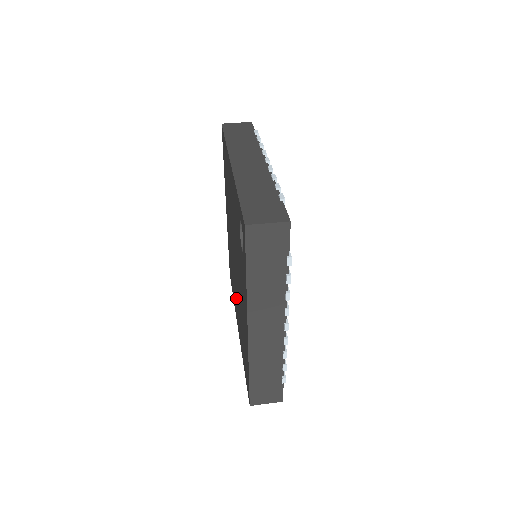
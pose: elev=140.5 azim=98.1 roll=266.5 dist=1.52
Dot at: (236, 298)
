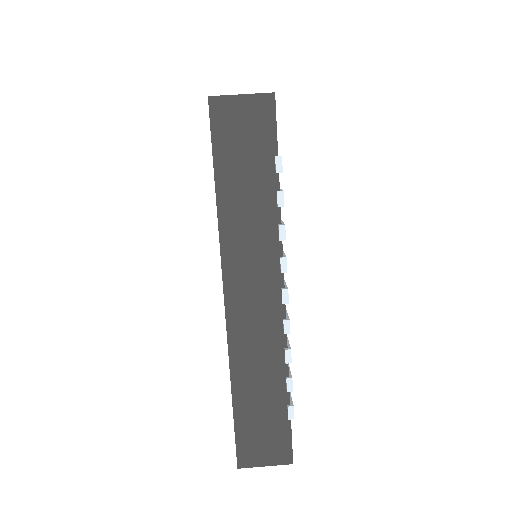
Dot at: occluded
